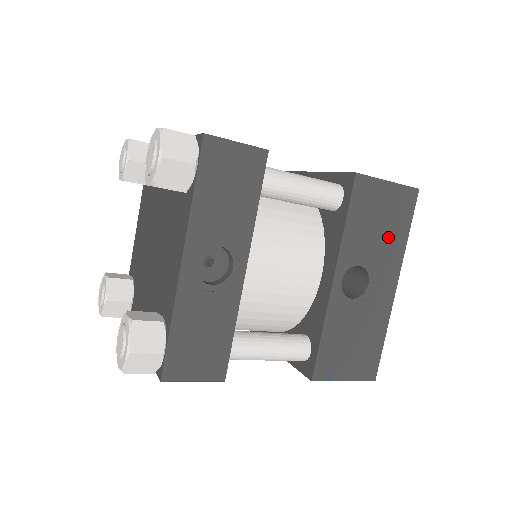
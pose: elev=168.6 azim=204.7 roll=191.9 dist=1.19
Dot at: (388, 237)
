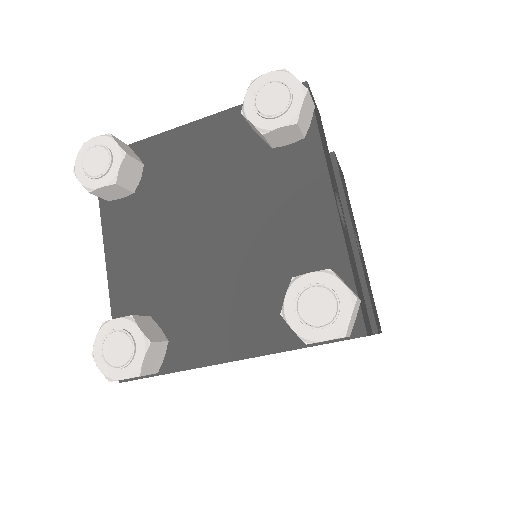
Dot at: (350, 208)
